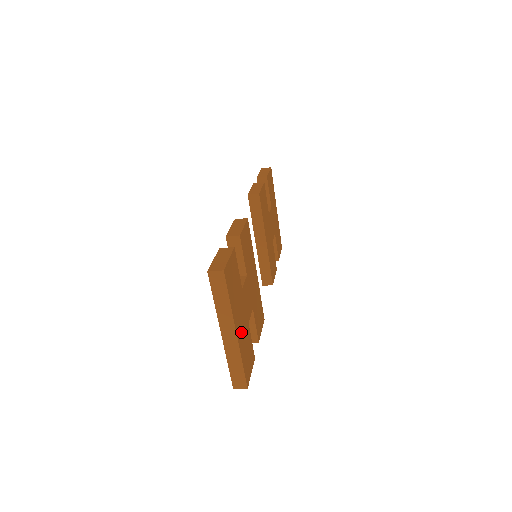
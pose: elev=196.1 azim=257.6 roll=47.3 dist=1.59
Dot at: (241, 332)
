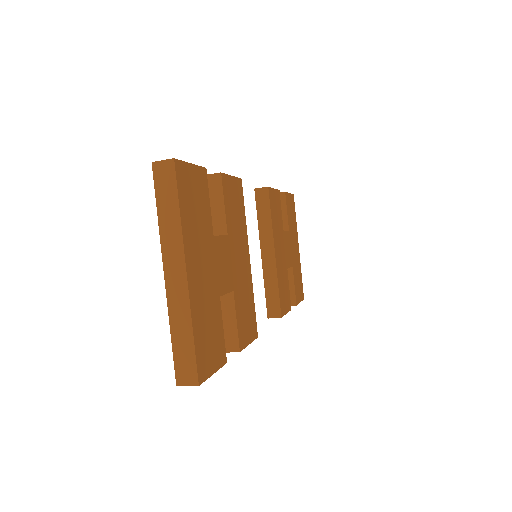
Dot at: (199, 286)
